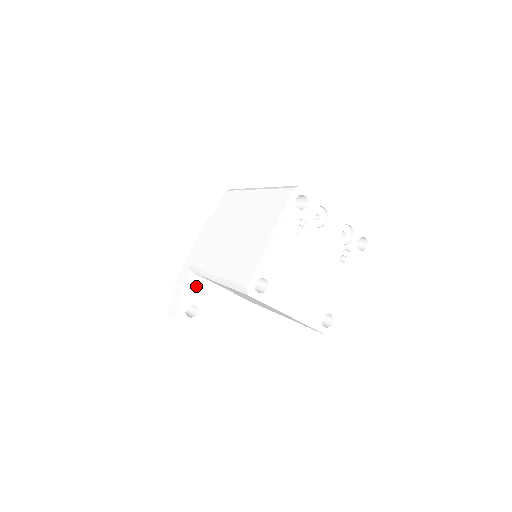
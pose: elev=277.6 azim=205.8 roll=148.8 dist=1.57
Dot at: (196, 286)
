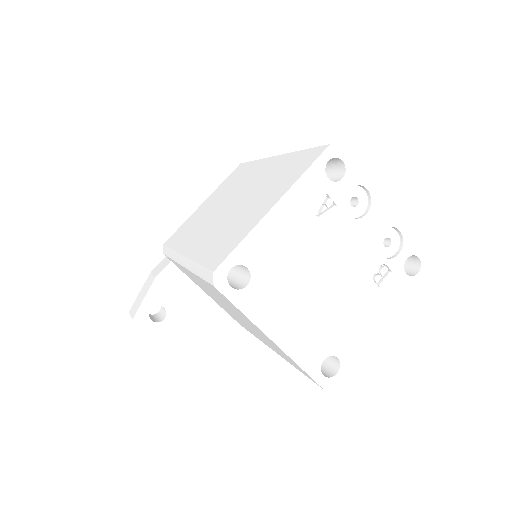
Dot at: (173, 283)
